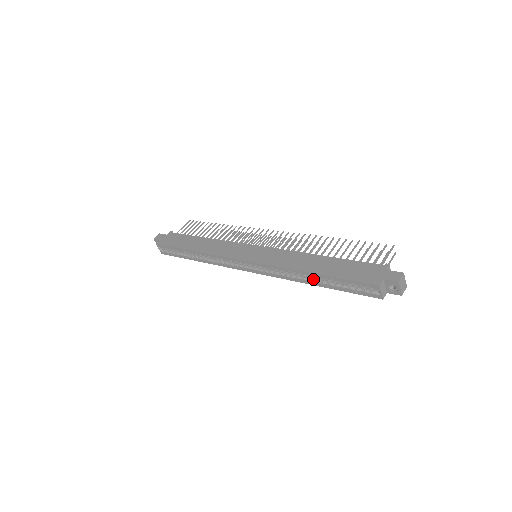
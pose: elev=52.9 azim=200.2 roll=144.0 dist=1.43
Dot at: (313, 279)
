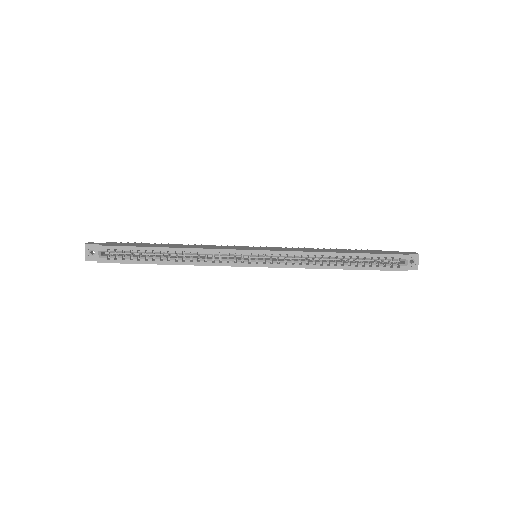
Dot at: (340, 262)
